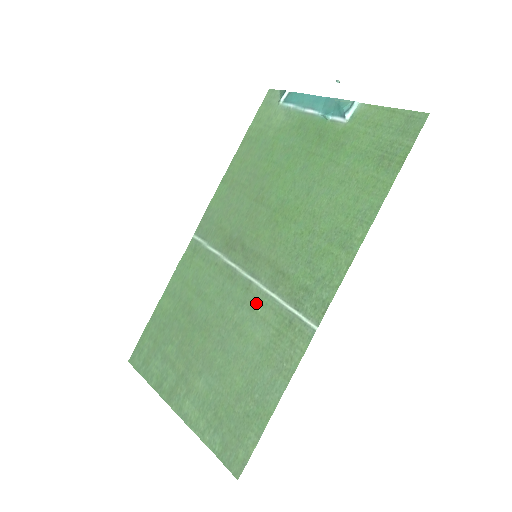
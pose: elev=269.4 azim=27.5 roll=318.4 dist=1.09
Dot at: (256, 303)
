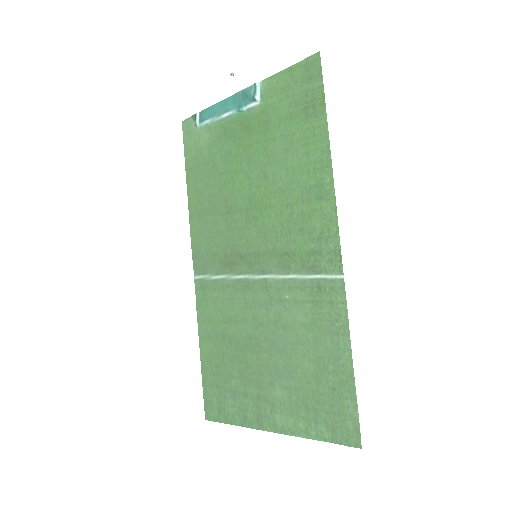
Dot at: (281, 293)
